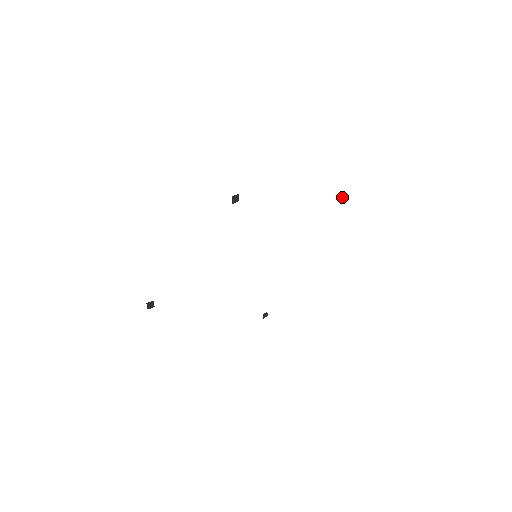
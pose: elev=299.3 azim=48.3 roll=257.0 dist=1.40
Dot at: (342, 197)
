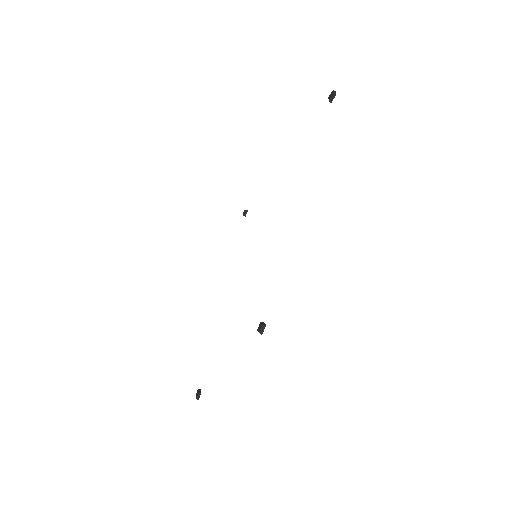
Dot at: (333, 96)
